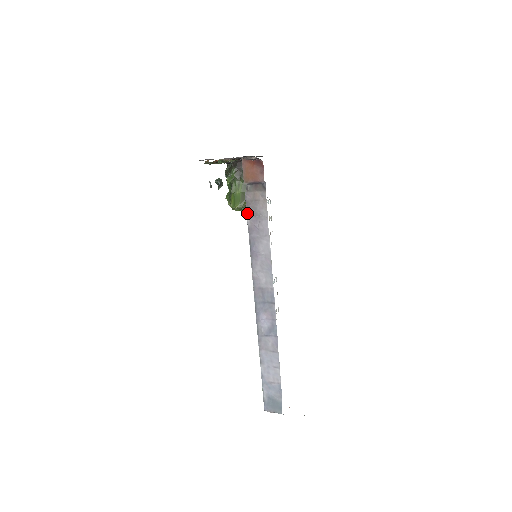
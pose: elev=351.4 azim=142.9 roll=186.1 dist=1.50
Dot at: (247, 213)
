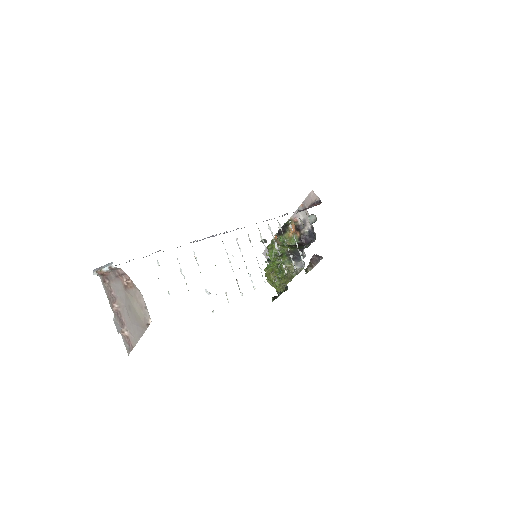
Dot at: occluded
